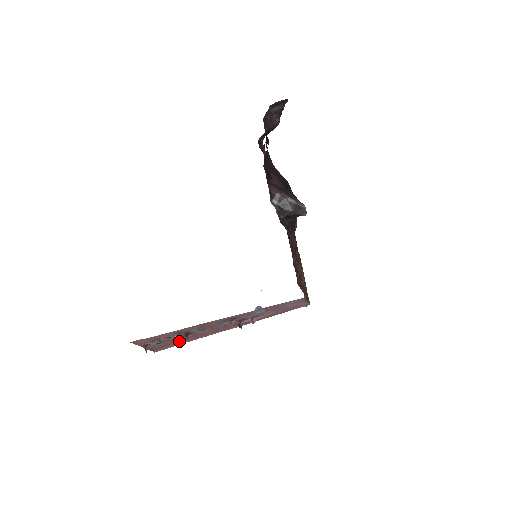
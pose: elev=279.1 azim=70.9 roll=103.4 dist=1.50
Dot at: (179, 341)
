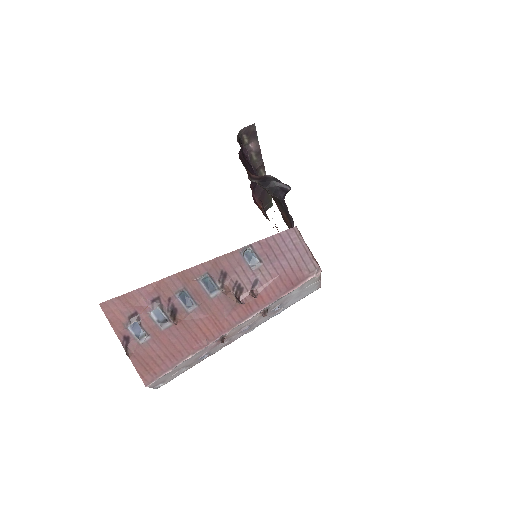
Dot at: (171, 348)
